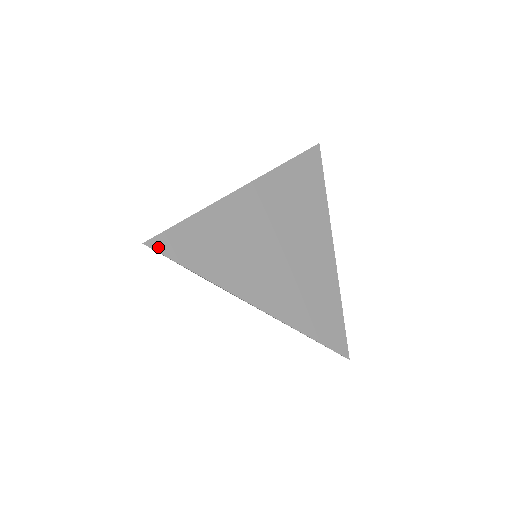
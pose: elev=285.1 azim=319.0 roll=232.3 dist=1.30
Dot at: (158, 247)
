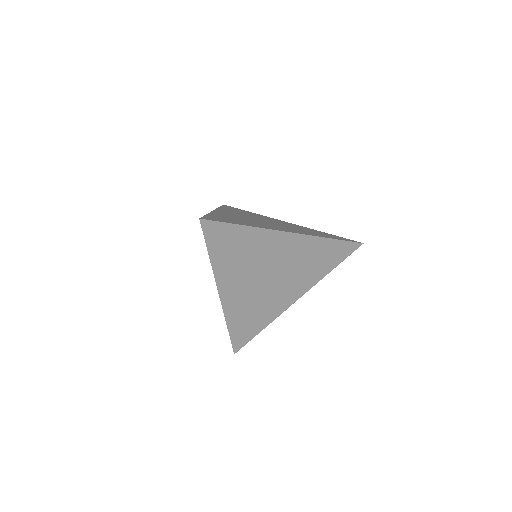
Dot at: (239, 348)
